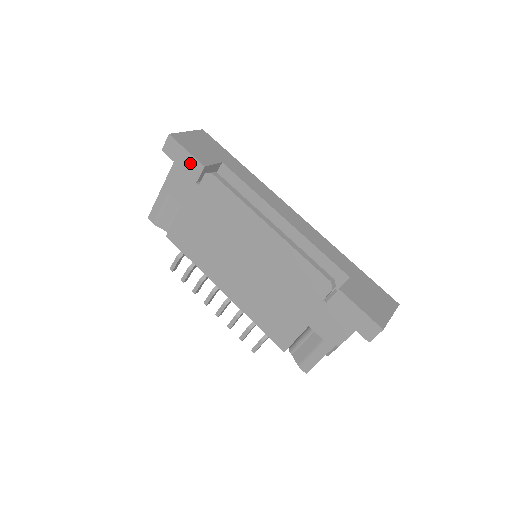
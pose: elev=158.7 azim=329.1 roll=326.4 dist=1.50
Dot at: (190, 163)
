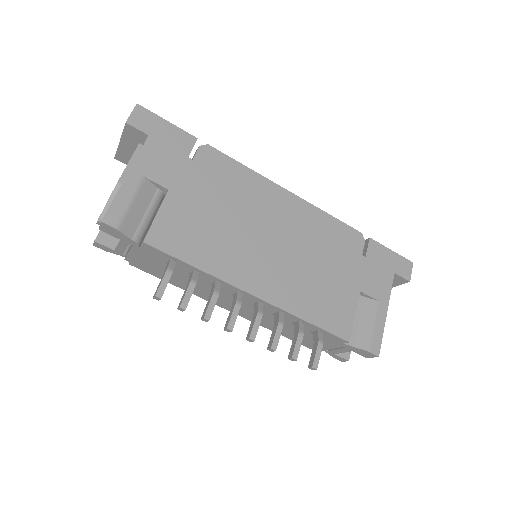
Dot at: (175, 135)
